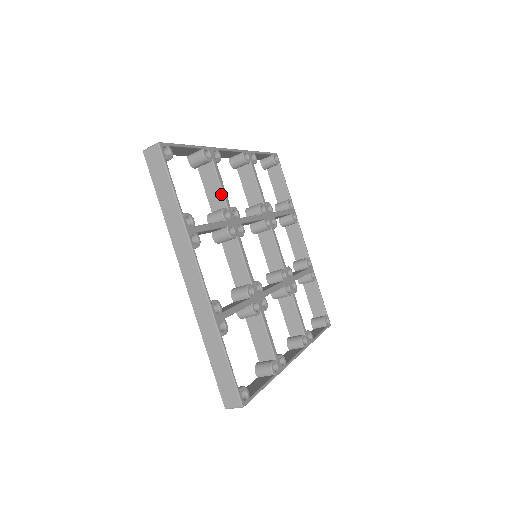
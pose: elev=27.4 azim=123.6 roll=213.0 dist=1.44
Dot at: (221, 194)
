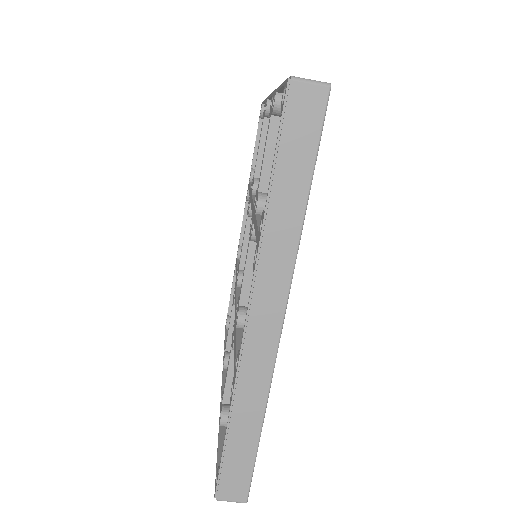
Dot at: occluded
